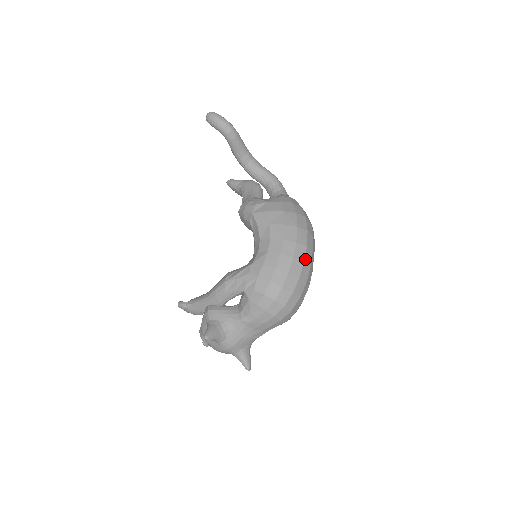
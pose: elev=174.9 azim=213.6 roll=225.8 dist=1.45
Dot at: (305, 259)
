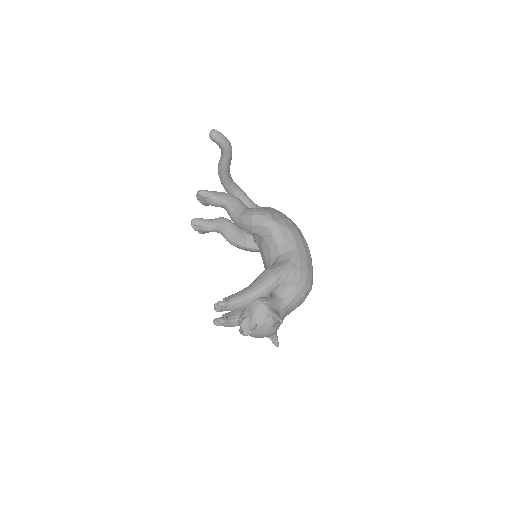
Dot at: occluded
